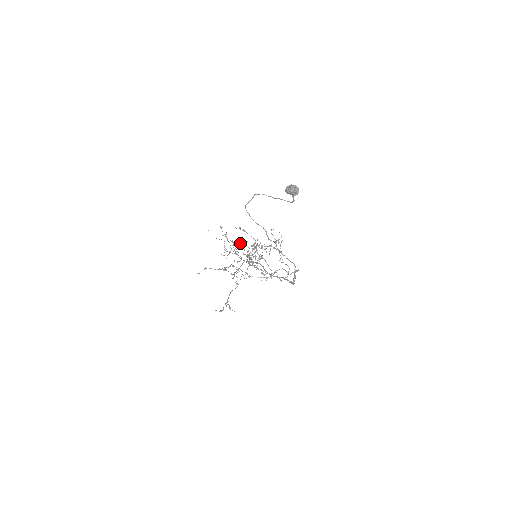
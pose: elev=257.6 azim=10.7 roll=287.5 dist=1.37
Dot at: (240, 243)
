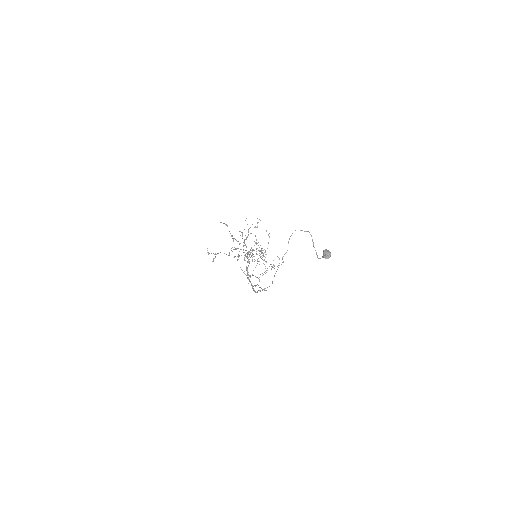
Dot at: occluded
